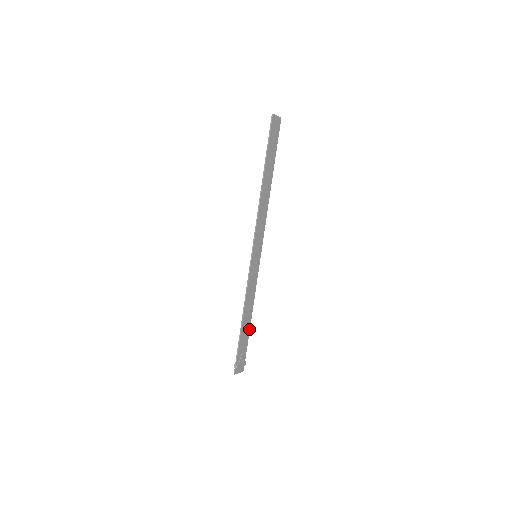
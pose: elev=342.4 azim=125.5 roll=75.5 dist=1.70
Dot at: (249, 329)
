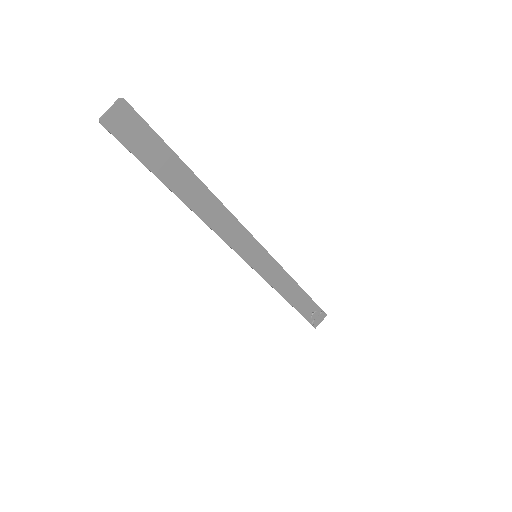
Dot at: (306, 295)
